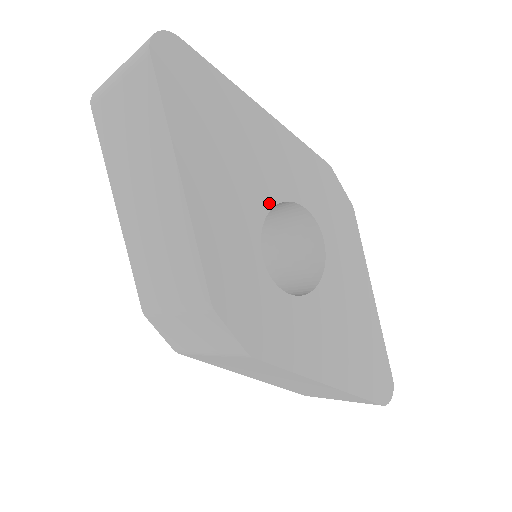
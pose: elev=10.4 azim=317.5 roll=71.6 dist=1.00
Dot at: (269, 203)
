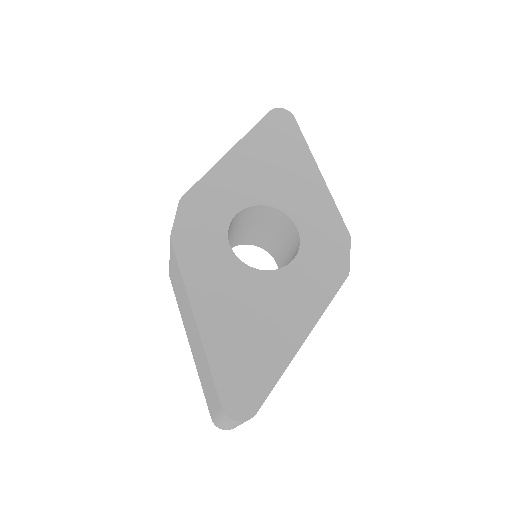
Dot at: (271, 203)
